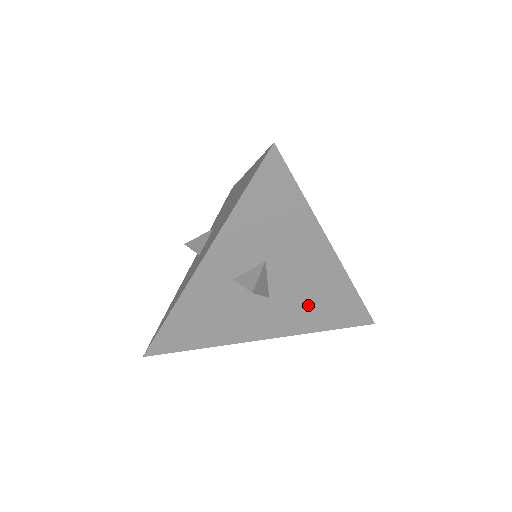
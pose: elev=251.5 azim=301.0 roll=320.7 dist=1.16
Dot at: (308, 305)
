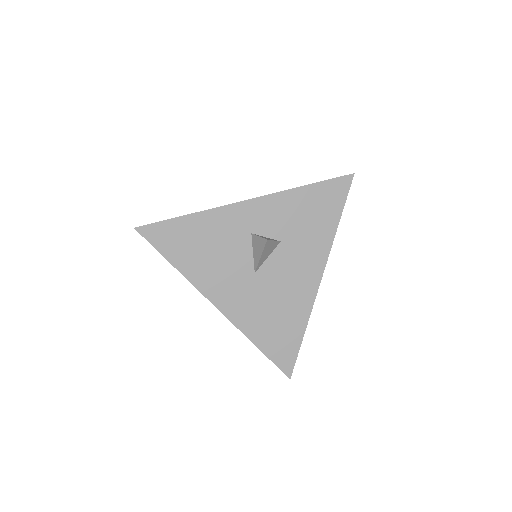
Dot at: (269, 308)
